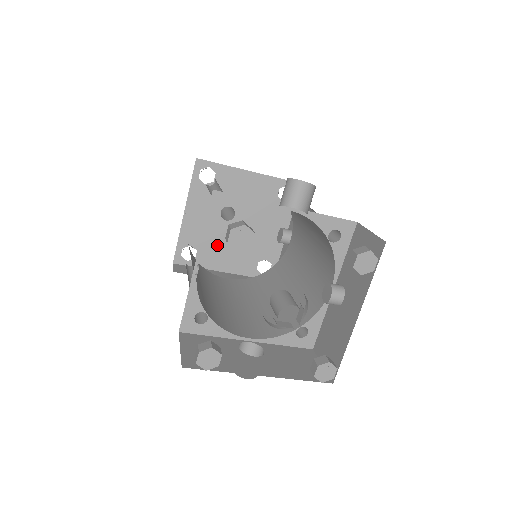
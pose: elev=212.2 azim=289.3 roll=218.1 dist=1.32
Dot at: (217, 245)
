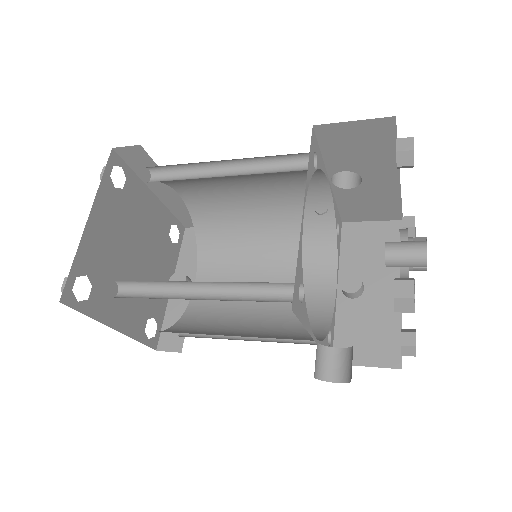
Dot at: (113, 283)
